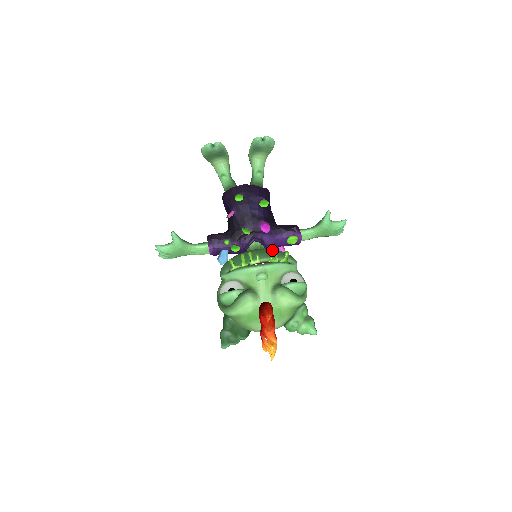
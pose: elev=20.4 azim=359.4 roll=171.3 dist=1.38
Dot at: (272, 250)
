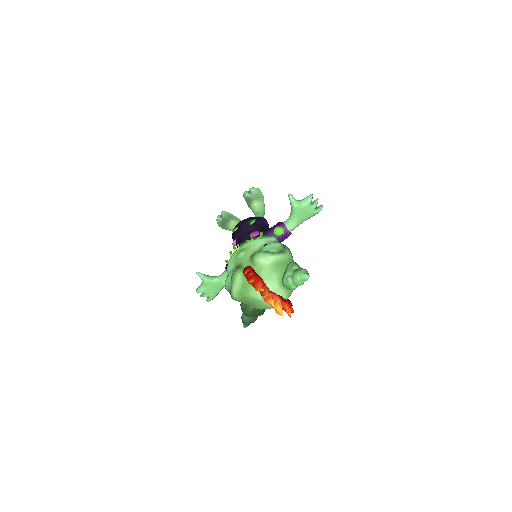
Dot at: occluded
